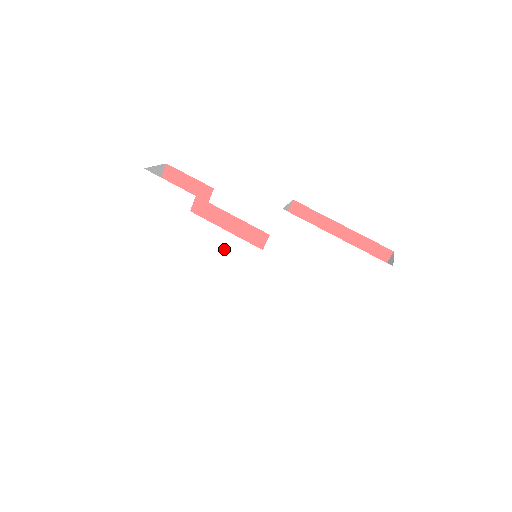
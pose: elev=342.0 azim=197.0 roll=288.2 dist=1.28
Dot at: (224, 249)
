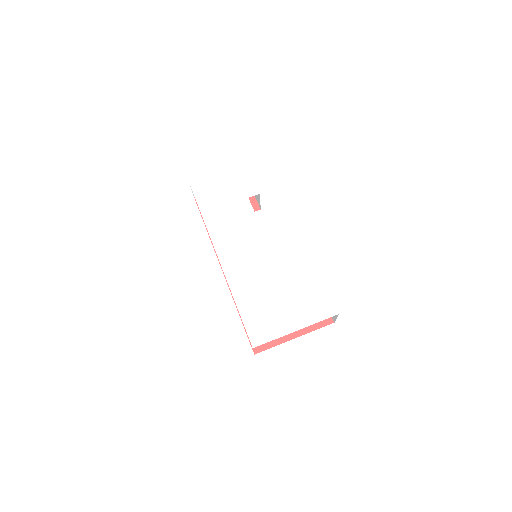
Dot at: (248, 231)
